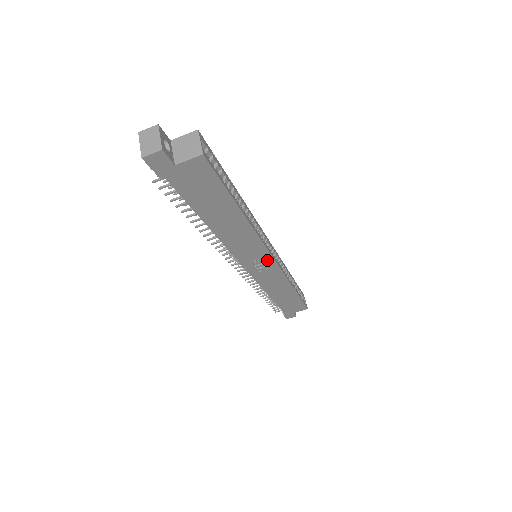
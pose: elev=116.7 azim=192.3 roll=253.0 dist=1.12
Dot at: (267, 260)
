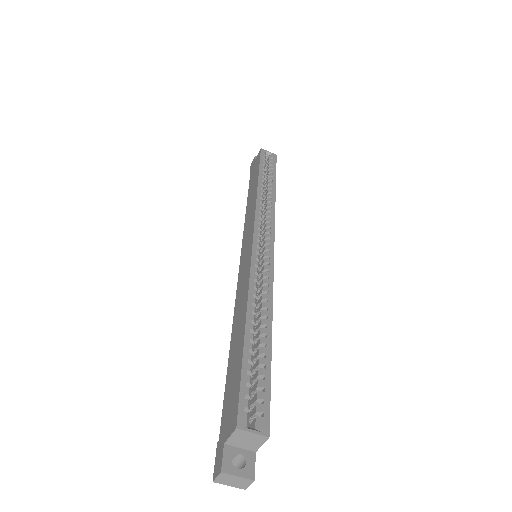
Dot at: occluded
